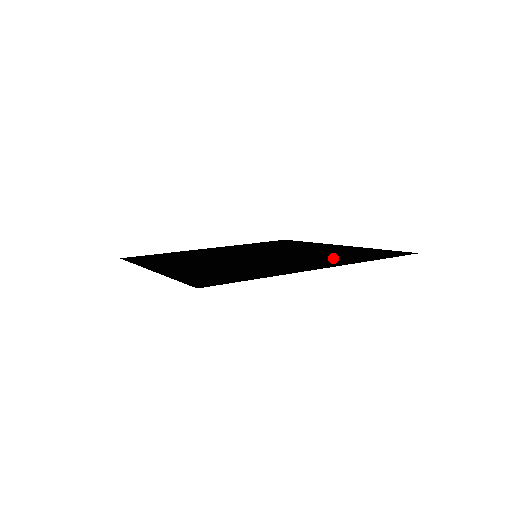
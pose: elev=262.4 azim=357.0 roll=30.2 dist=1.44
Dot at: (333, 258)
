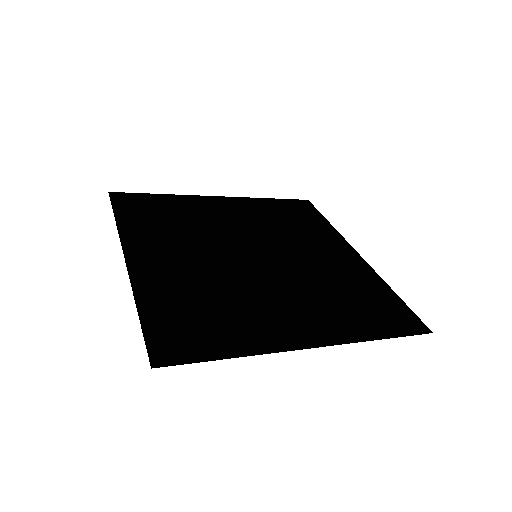
Dot at: (335, 309)
